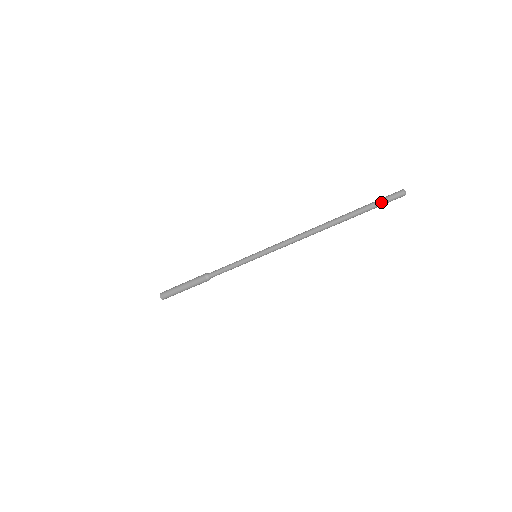
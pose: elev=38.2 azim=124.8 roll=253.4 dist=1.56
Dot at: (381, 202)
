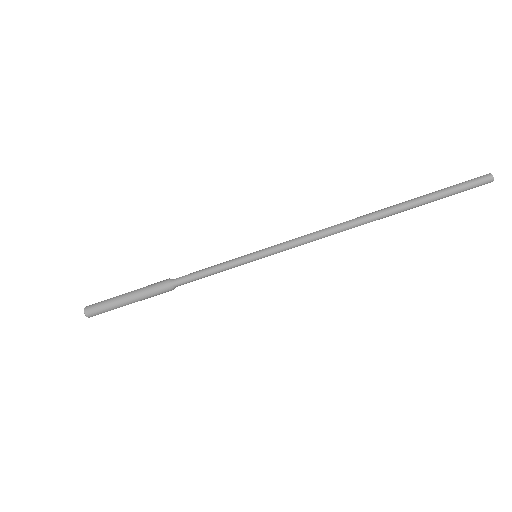
Dot at: (457, 186)
